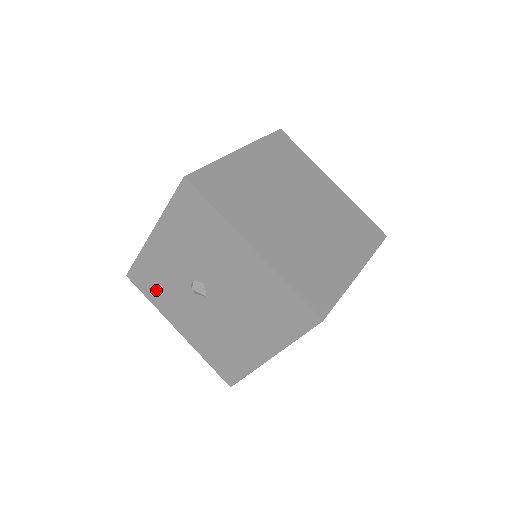
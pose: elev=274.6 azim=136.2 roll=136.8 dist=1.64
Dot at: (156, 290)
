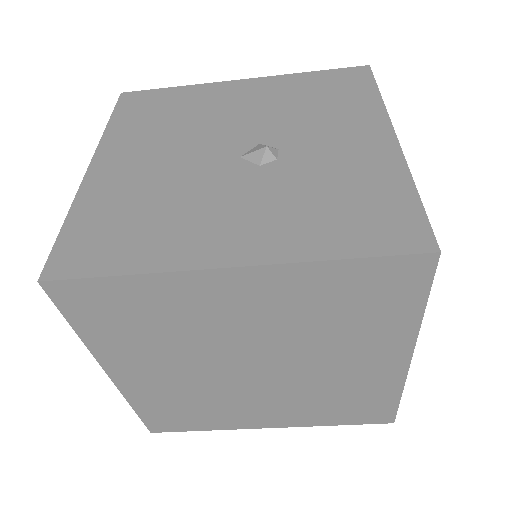
Dot at: occluded
